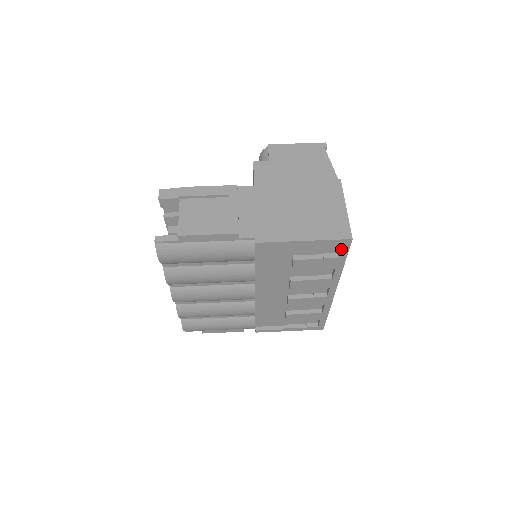
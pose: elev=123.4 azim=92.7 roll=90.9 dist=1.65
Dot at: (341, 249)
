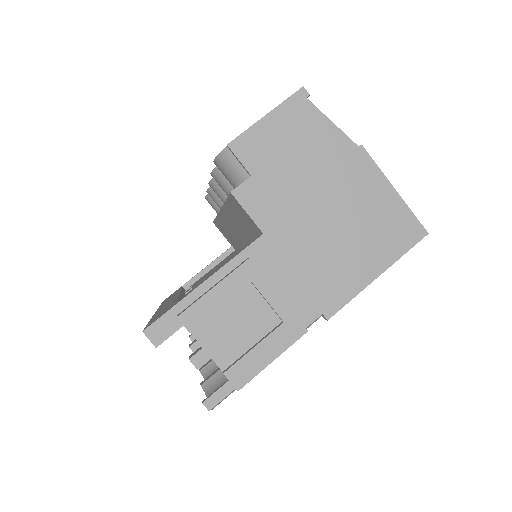
Dot at: occluded
